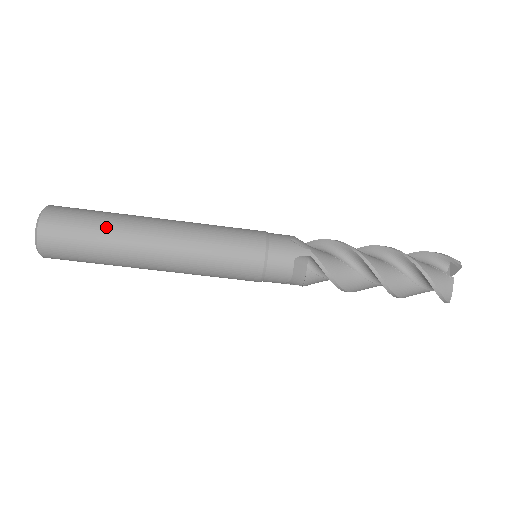
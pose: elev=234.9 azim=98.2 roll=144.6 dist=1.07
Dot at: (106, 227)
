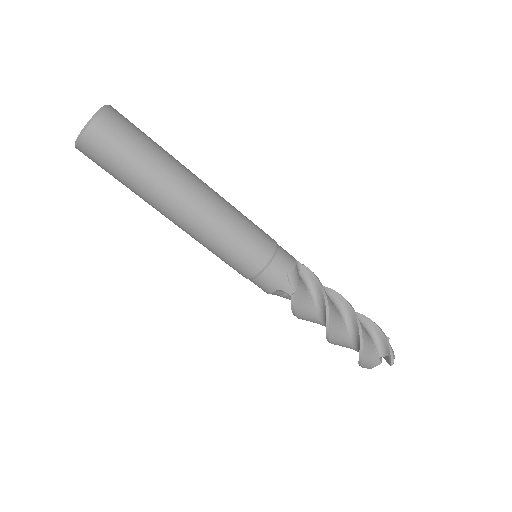
Dot at: (142, 174)
